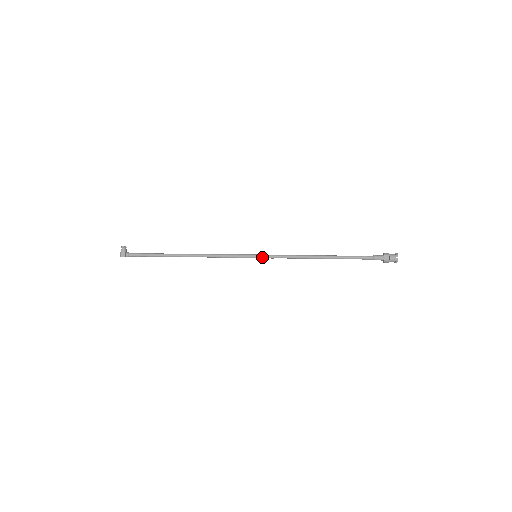
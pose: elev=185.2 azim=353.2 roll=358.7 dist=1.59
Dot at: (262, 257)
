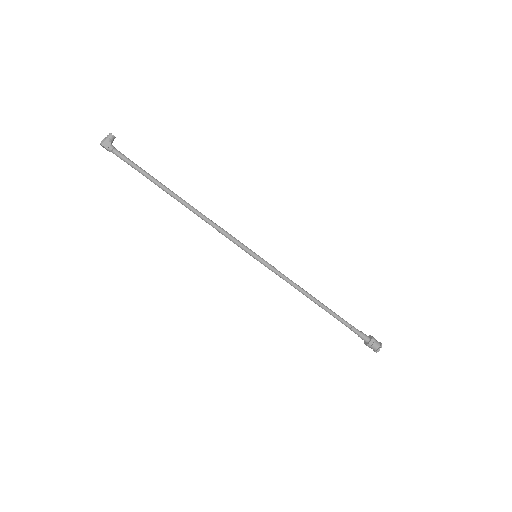
Dot at: (262, 262)
